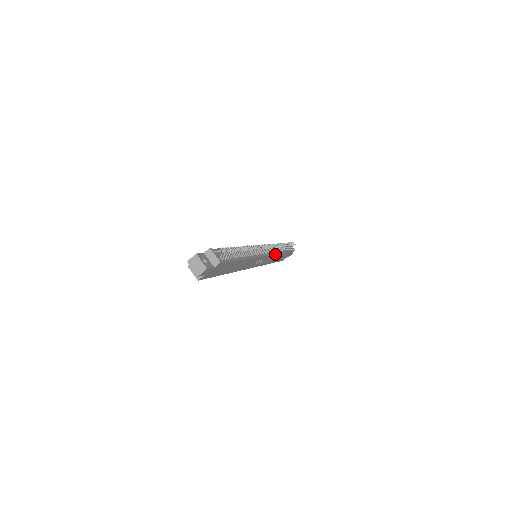
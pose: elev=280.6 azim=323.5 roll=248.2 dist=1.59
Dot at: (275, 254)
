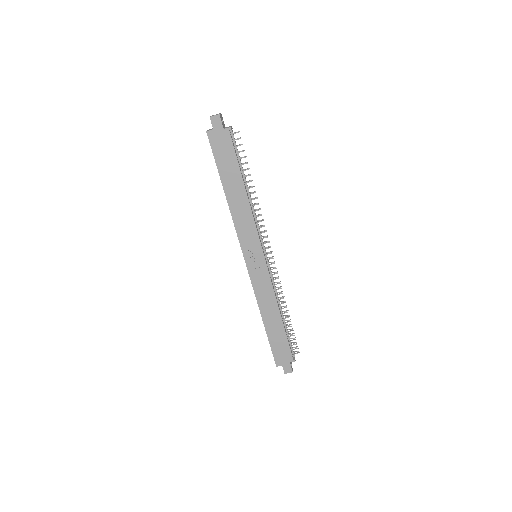
Dot at: (273, 287)
